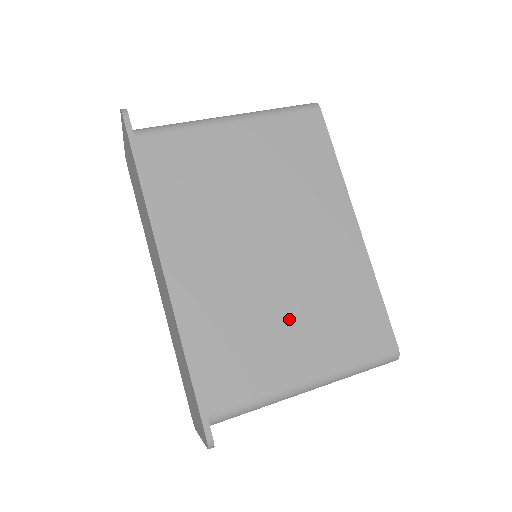
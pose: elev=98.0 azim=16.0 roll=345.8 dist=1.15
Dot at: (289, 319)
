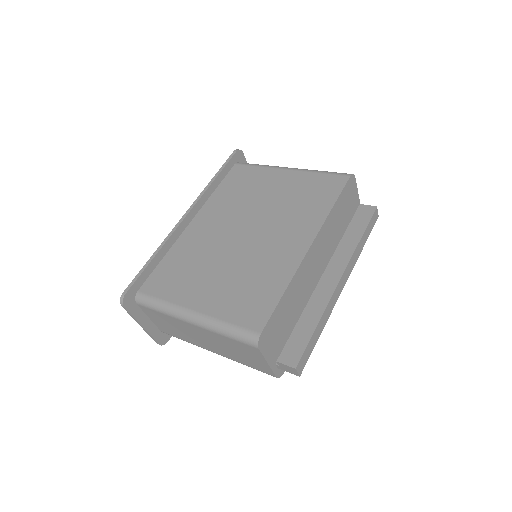
Dot at: (217, 274)
